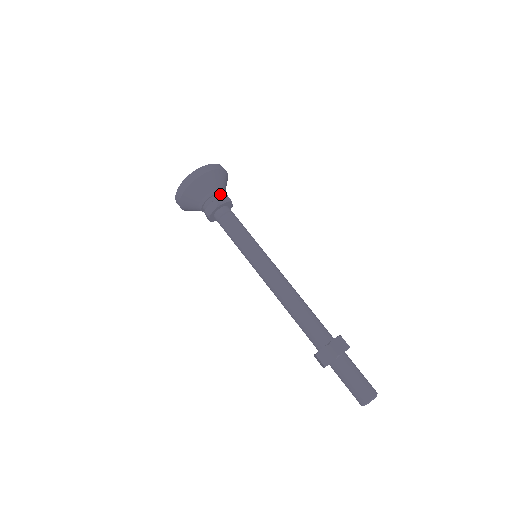
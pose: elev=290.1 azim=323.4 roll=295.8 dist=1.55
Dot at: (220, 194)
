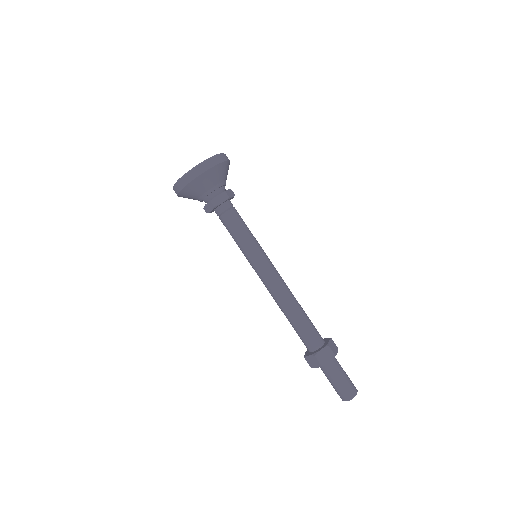
Dot at: (218, 190)
